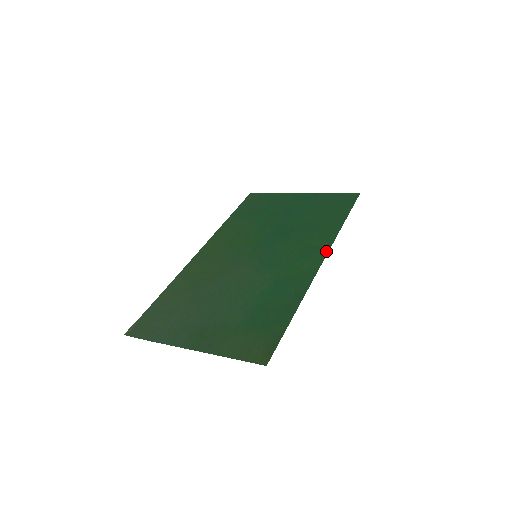
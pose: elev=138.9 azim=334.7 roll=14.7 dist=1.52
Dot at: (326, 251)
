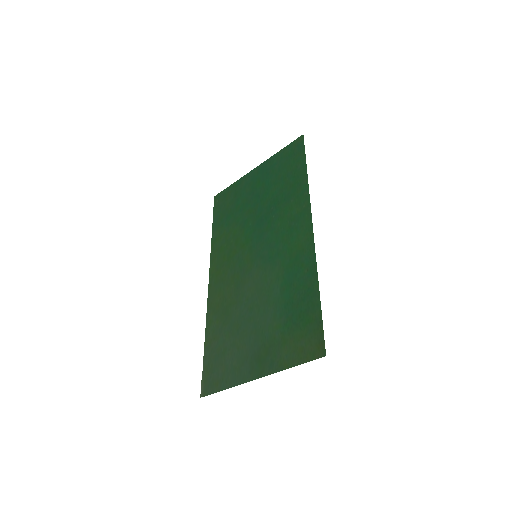
Dot at: (309, 213)
